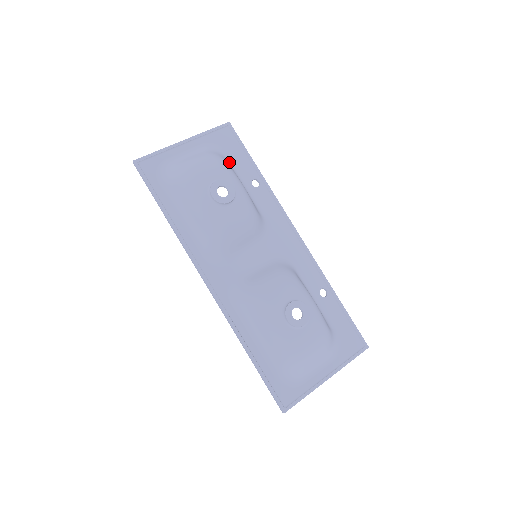
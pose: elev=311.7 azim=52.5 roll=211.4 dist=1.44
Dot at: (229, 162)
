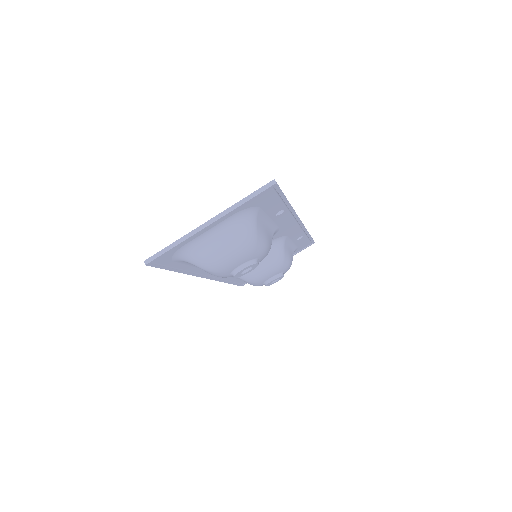
Dot at: (259, 217)
